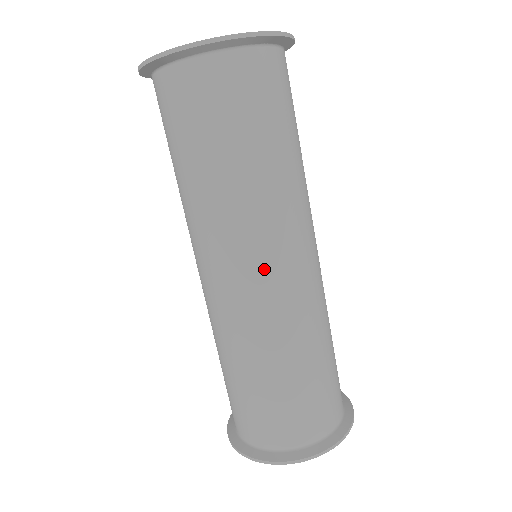
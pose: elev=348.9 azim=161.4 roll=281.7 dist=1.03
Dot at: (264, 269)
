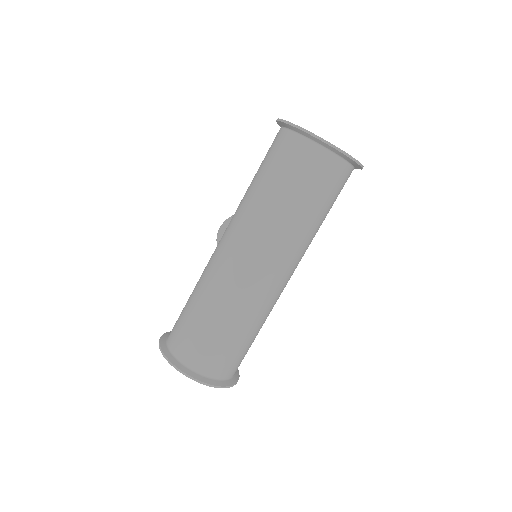
Dot at: (261, 265)
